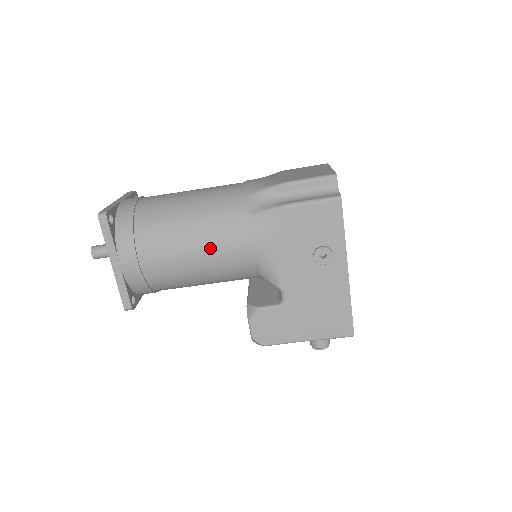
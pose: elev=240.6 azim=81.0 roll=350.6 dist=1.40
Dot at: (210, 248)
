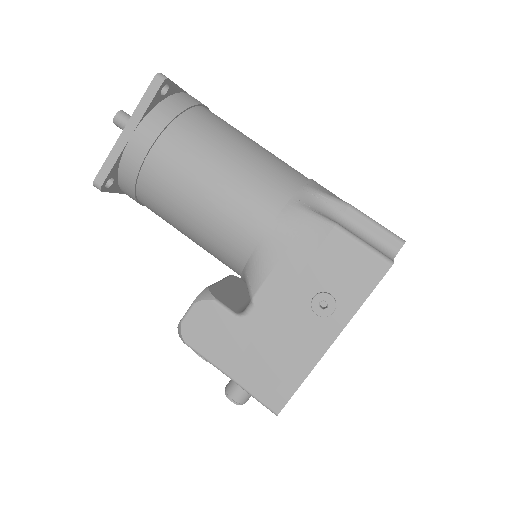
Dot at: (226, 198)
